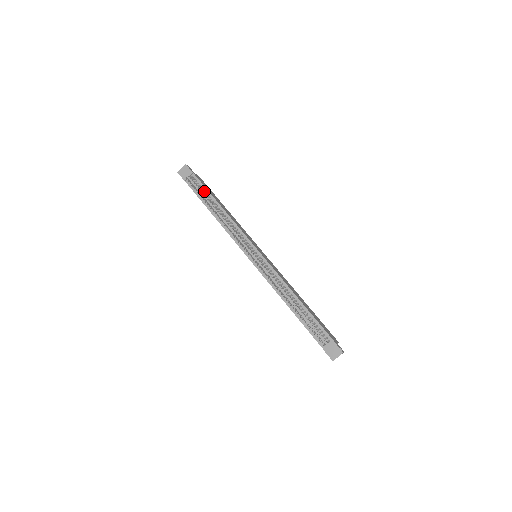
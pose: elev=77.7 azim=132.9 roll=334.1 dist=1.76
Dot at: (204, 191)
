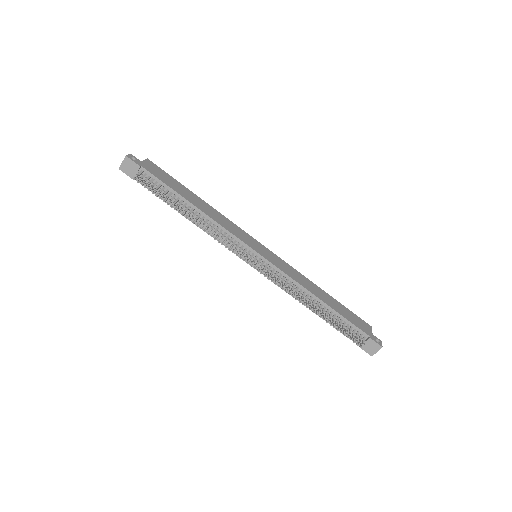
Dot at: (164, 189)
